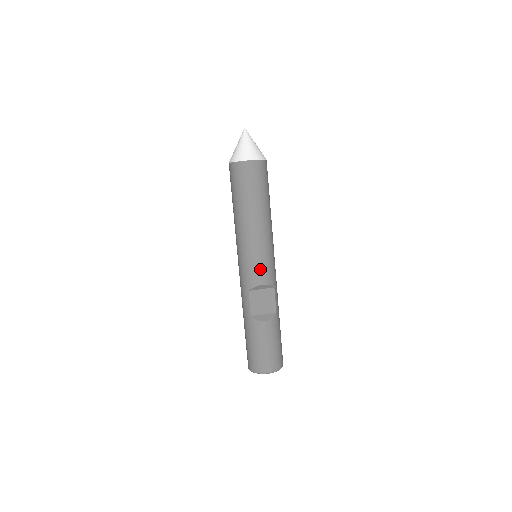
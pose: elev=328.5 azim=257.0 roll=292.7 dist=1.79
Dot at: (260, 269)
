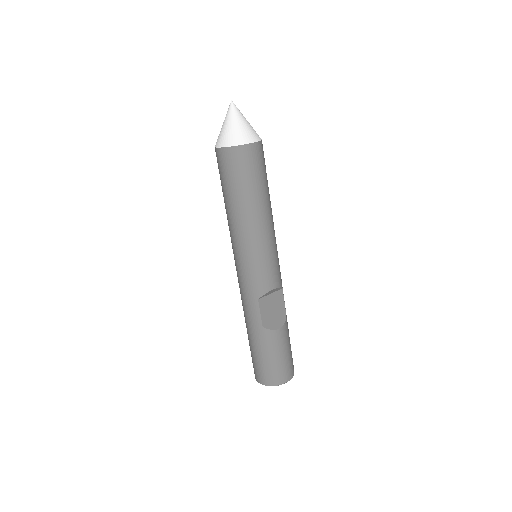
Dot at: (270, 272)
